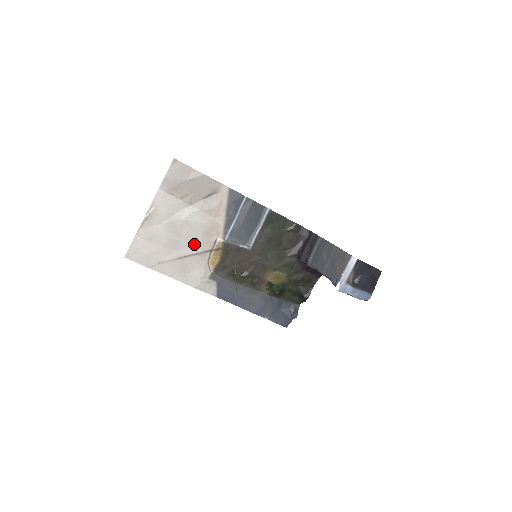
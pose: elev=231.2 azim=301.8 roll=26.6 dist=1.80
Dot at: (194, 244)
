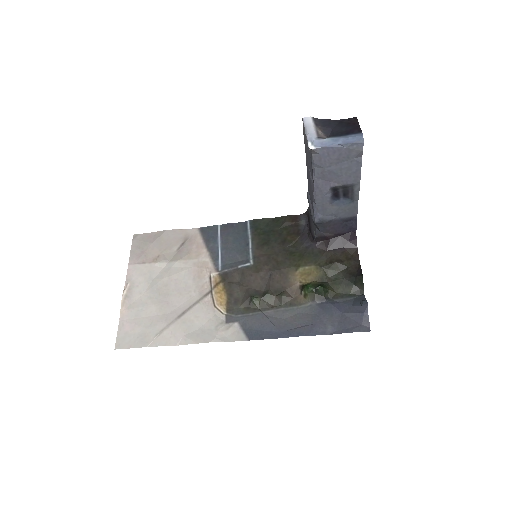
Dot at: (188, 295)
